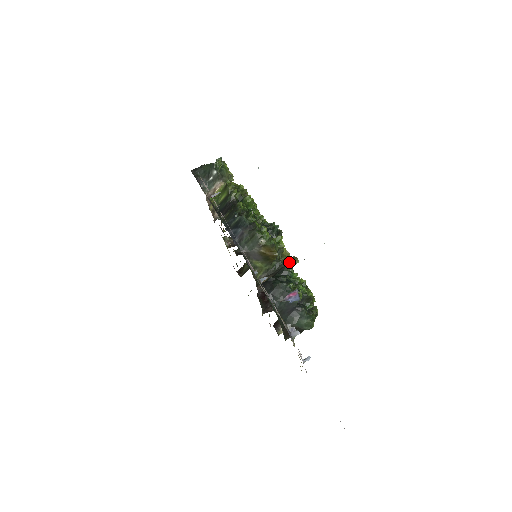
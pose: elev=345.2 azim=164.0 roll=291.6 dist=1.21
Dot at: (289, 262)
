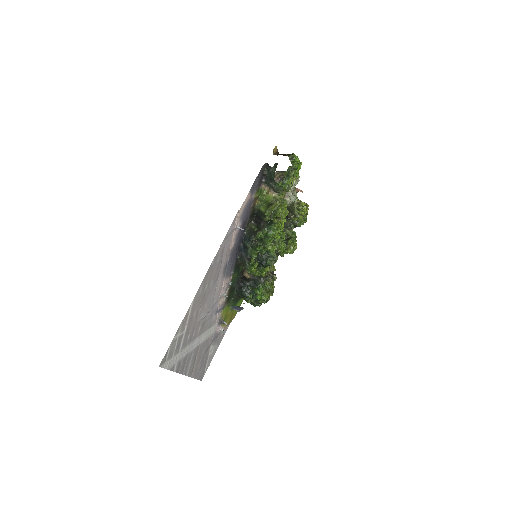
Dot at: (265, 279)
